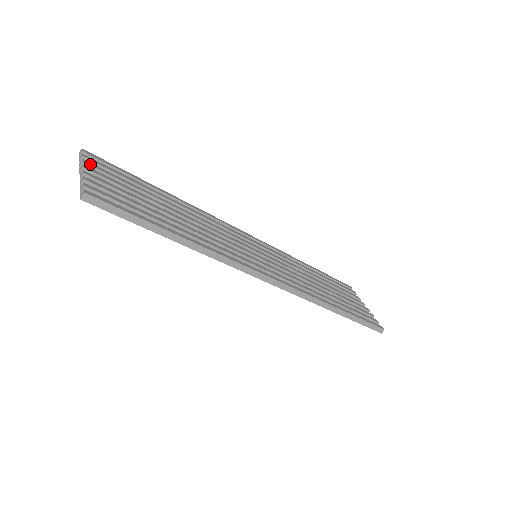
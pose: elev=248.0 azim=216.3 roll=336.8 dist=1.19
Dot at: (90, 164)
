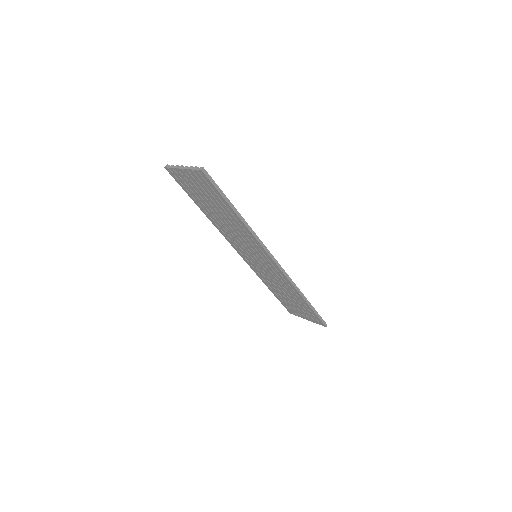
Dot at: occluded
